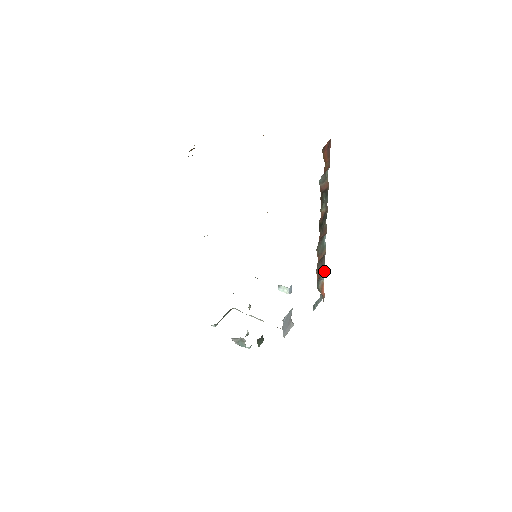
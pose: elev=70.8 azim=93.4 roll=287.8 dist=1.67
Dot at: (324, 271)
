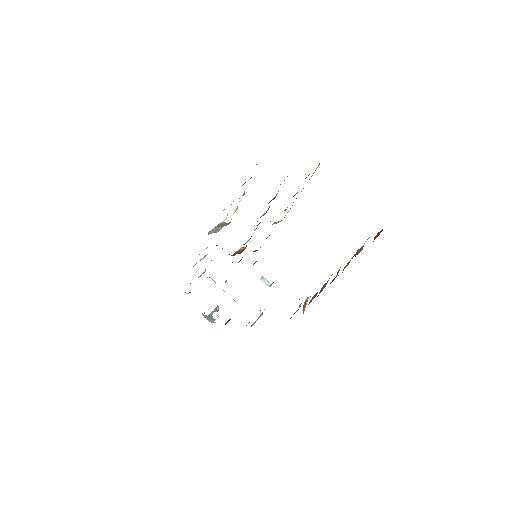
Dot at: (315, 296)
